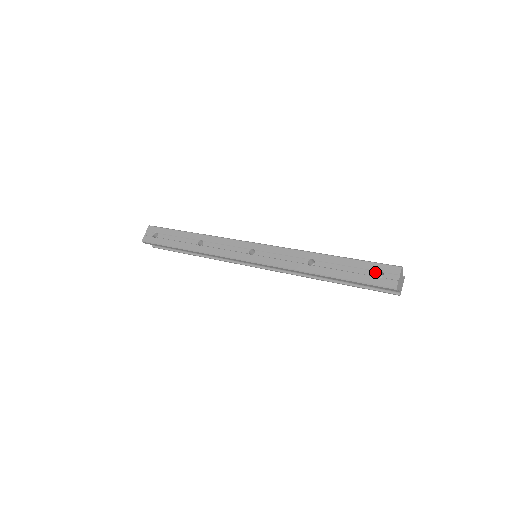
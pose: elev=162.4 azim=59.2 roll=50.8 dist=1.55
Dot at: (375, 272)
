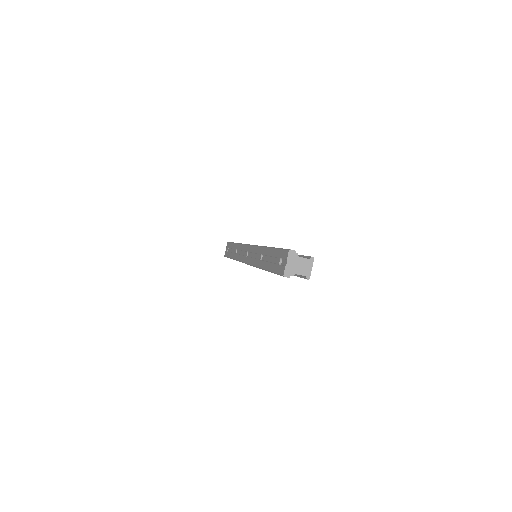
Dot at: (279, 259)
